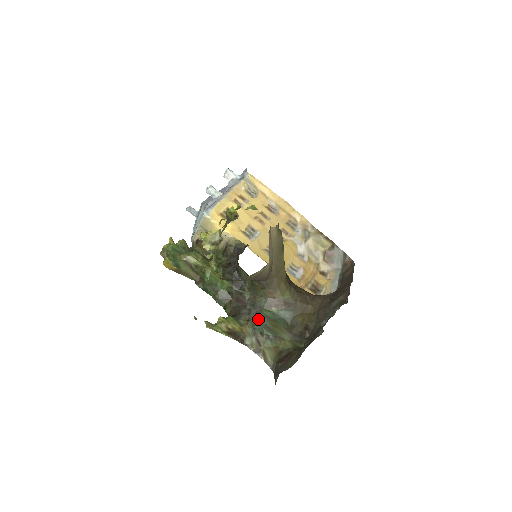
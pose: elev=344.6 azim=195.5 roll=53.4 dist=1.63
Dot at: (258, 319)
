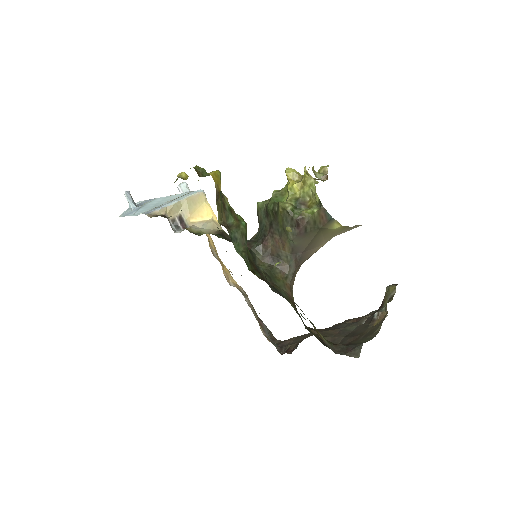
Dot at: (289, 301)
